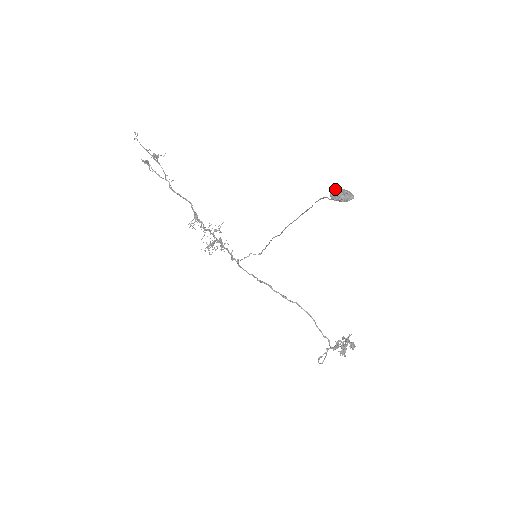
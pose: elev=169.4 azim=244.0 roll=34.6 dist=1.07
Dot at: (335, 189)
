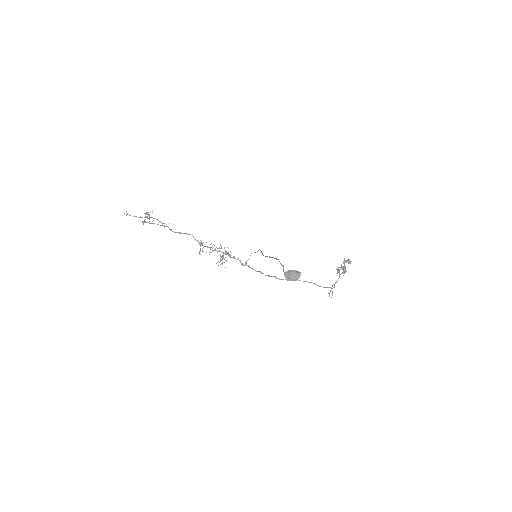
Dot at: (287, 277)
